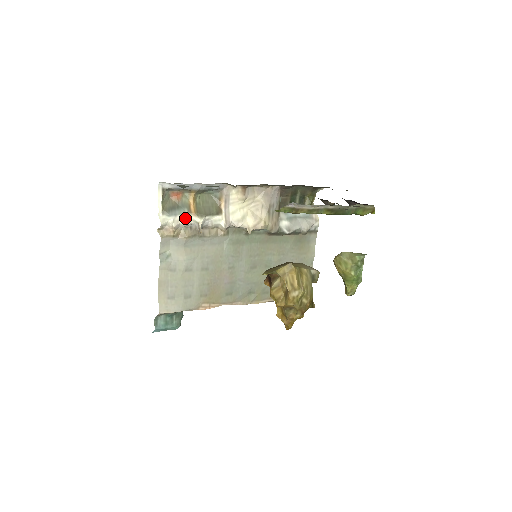
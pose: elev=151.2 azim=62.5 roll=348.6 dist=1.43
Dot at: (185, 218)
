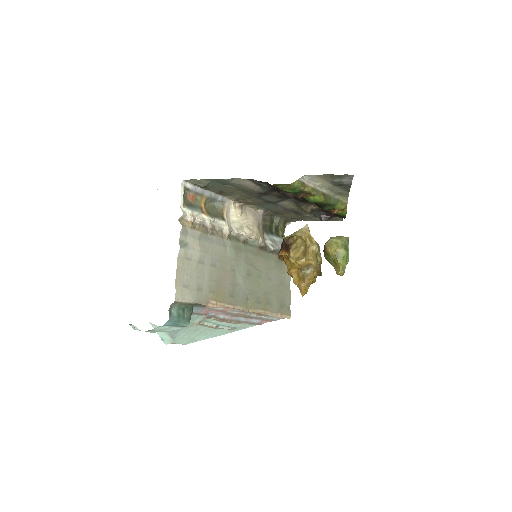
Dot at: (199, 216)
